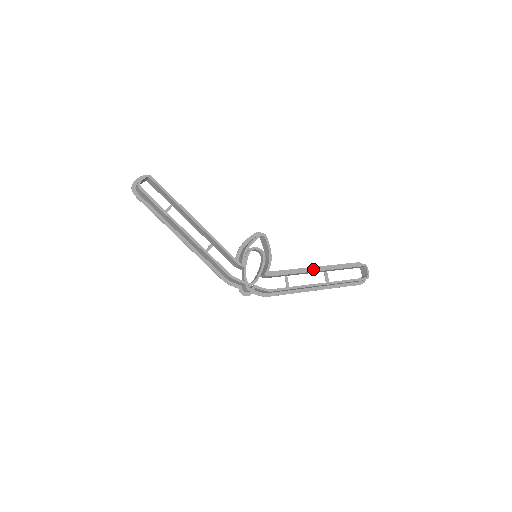
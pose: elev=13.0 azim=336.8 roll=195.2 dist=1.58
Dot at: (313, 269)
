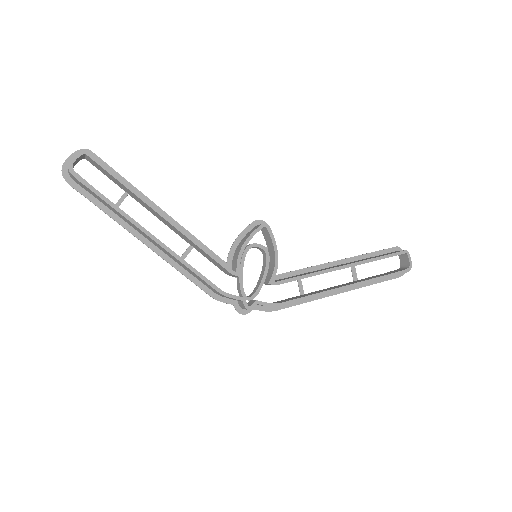
Dot at: (336, 267)
